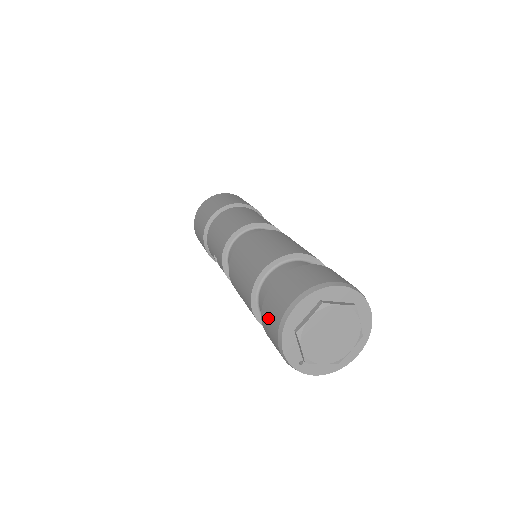
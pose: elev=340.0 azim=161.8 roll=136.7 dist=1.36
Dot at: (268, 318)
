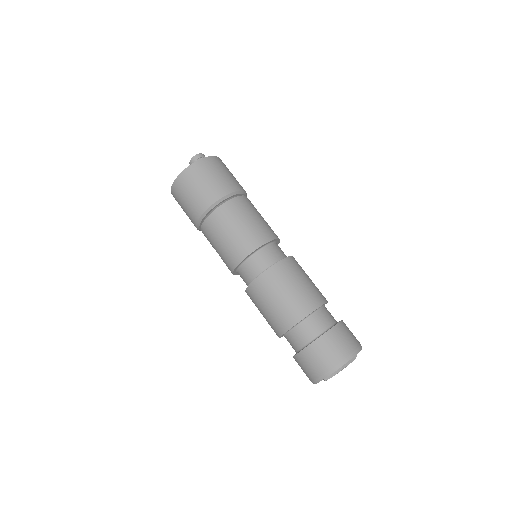
Dot at: (303, 366)
